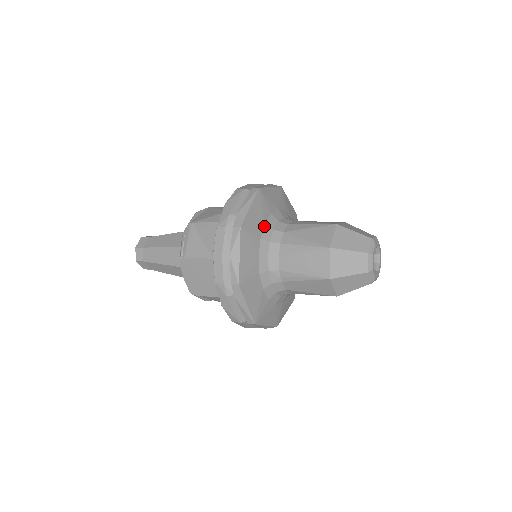
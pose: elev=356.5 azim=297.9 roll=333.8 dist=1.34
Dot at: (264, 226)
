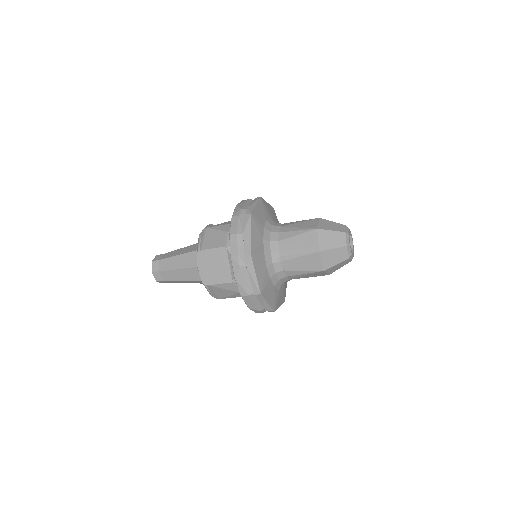
Dot at: (266, 221)
